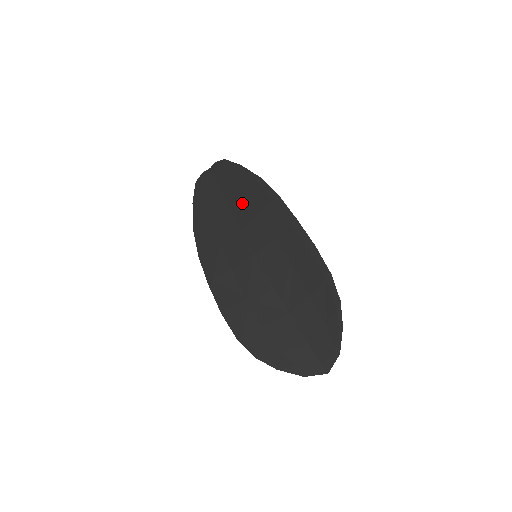
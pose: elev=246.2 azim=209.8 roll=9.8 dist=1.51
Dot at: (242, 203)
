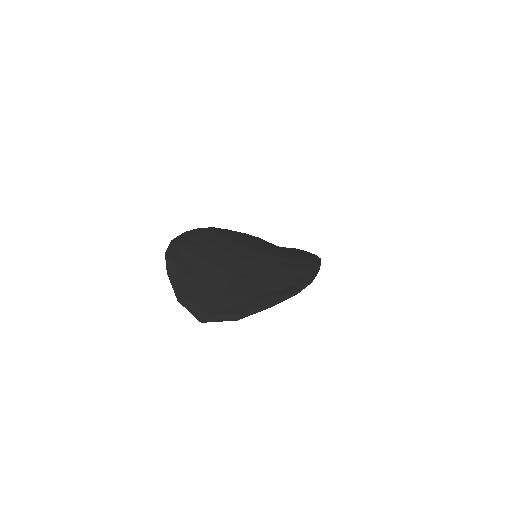
Dot at: (284, 249)
